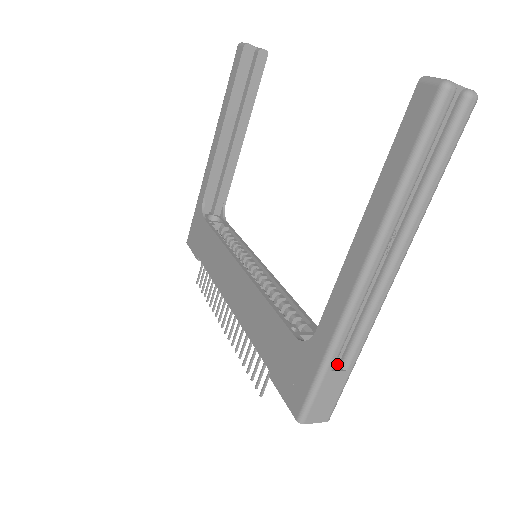
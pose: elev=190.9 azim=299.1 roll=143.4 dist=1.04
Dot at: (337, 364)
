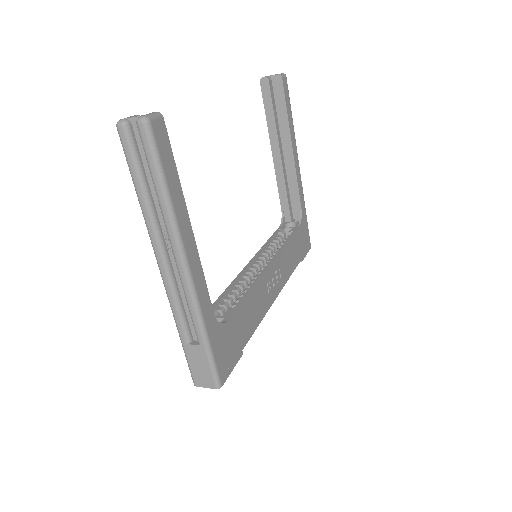
Dot at: occluded
